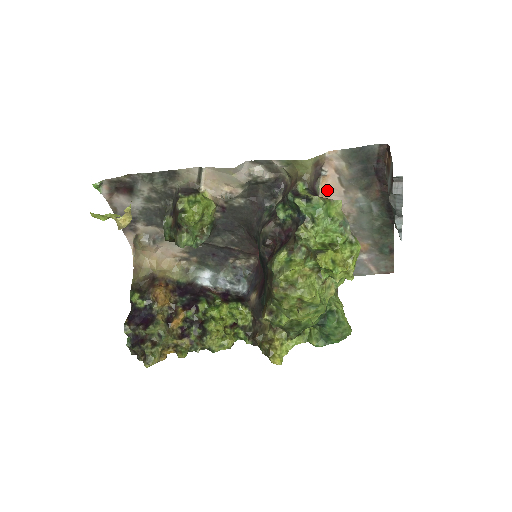
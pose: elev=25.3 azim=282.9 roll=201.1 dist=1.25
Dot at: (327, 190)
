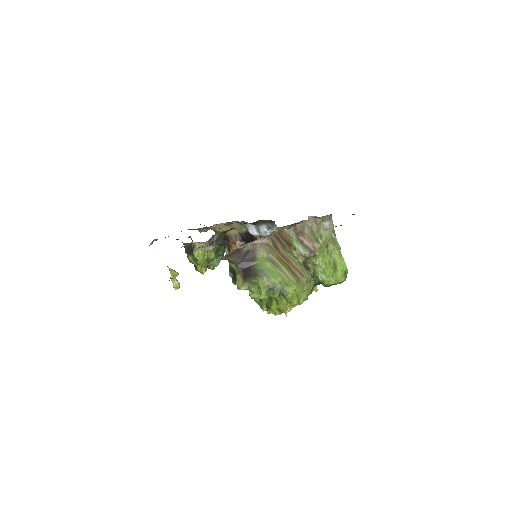
Dot at: occluded
